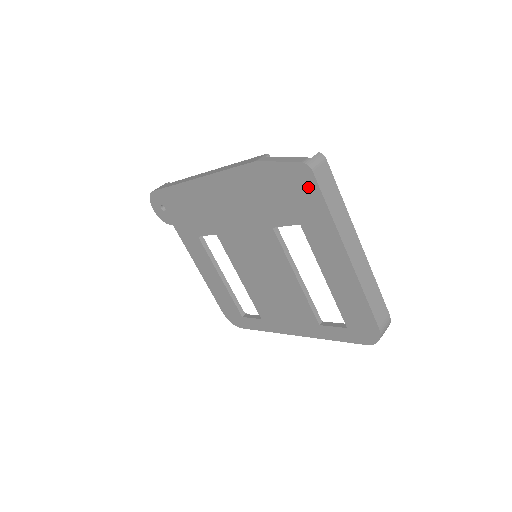
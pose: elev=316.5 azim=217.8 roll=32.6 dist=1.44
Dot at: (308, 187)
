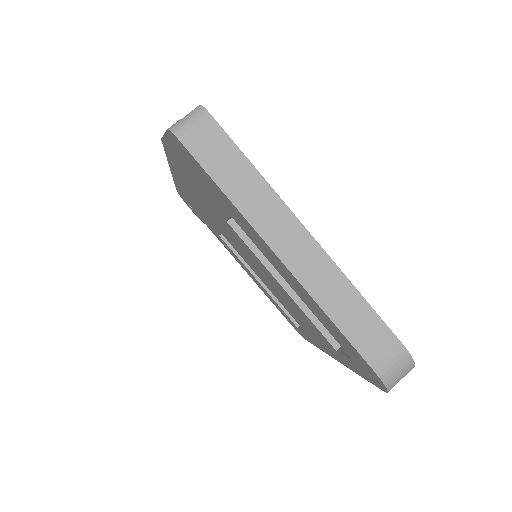
Dot at: (194, 163)
